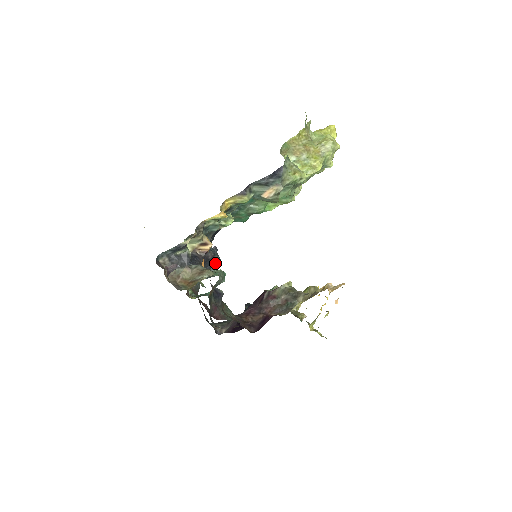
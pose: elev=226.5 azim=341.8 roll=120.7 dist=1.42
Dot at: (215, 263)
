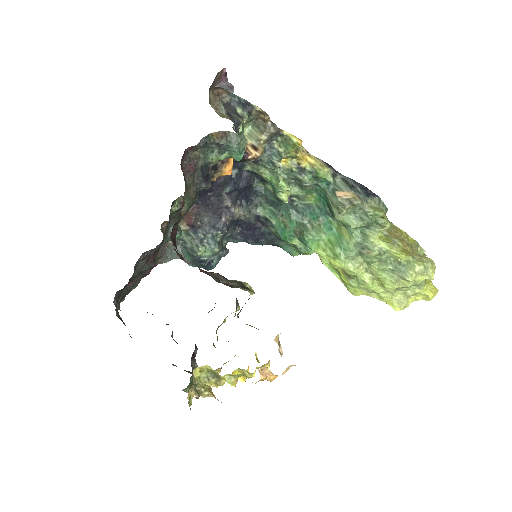
Dot at: (215, 241)
